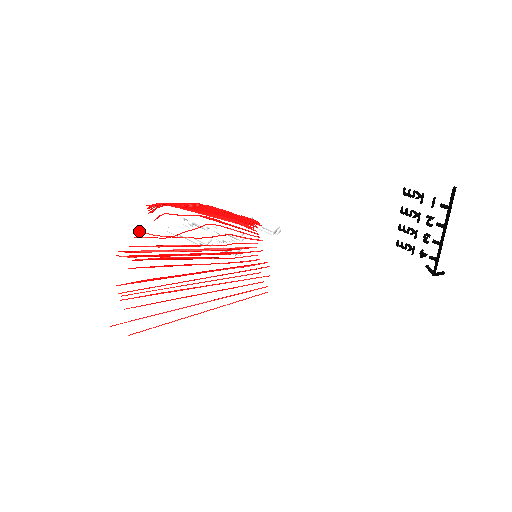
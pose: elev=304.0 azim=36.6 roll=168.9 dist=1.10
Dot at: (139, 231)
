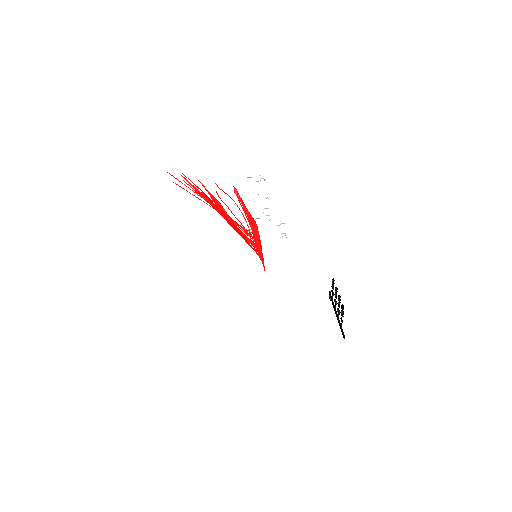
Dot at: (217, 194)
